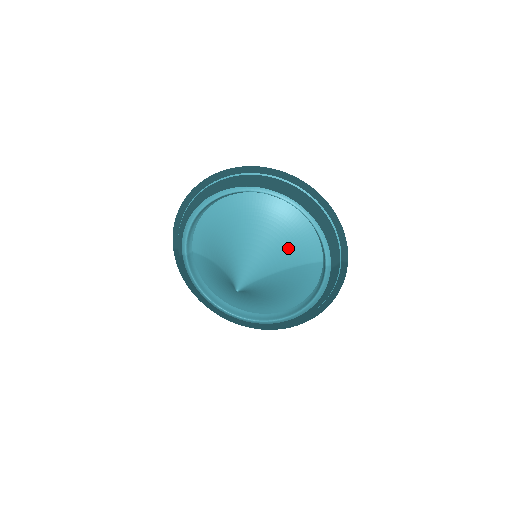
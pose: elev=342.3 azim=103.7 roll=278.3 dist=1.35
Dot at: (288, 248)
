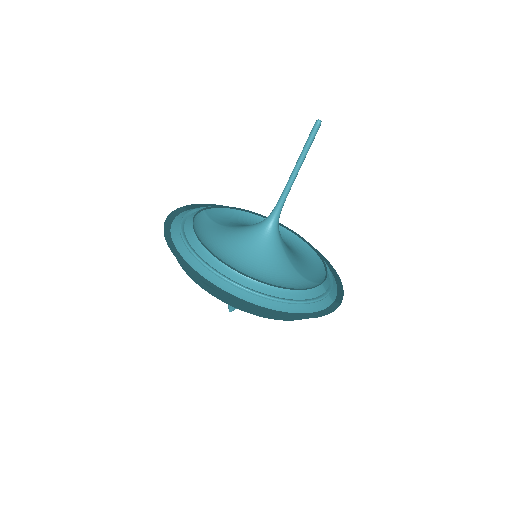
Dot at: occluded
